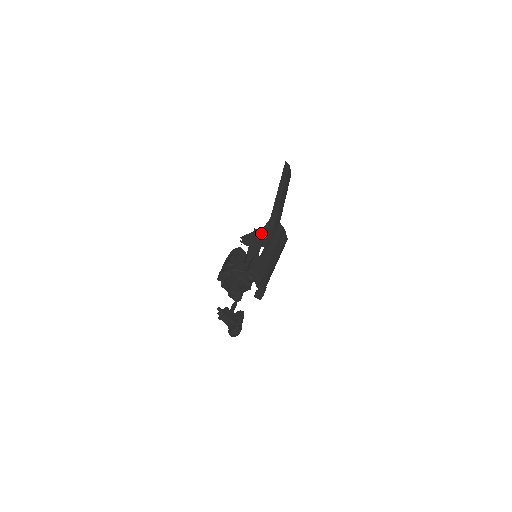
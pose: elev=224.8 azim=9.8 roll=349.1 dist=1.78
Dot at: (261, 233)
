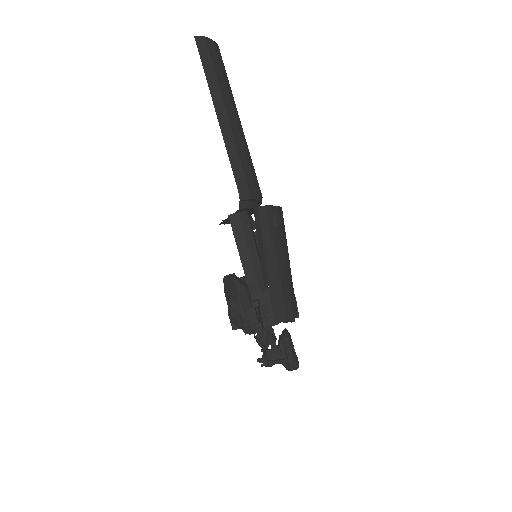
Dot at: (241, 216)
